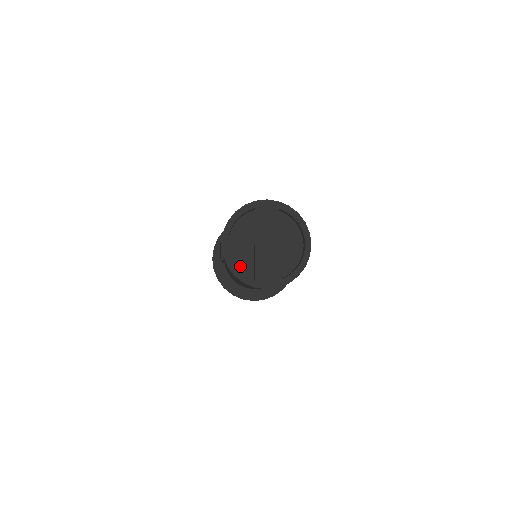
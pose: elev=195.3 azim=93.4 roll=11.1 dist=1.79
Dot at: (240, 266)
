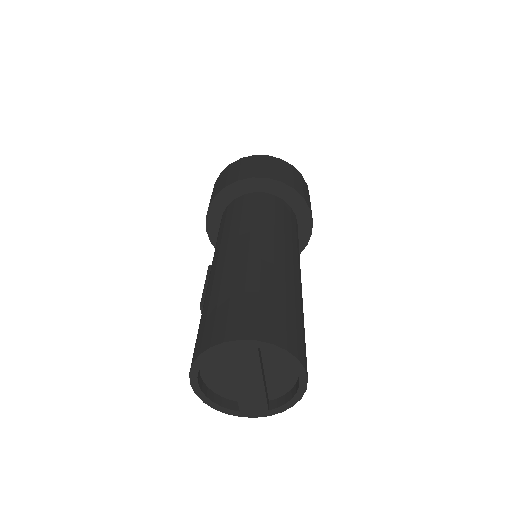
Dot at: (221, 392)
